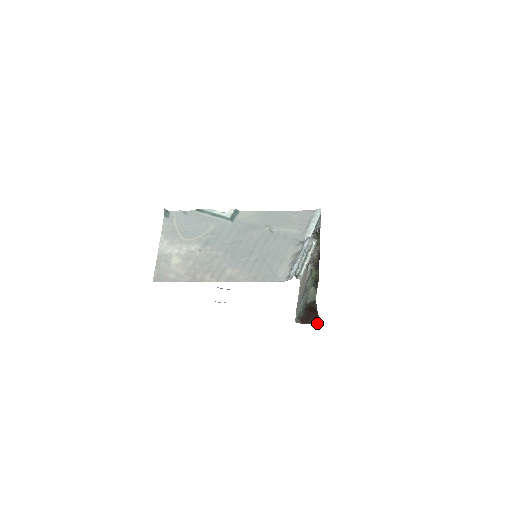
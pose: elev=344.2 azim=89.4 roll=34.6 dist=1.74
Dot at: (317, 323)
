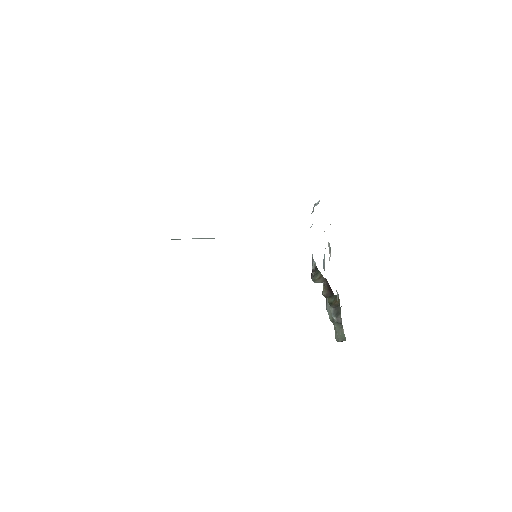
Dot at: occluded
